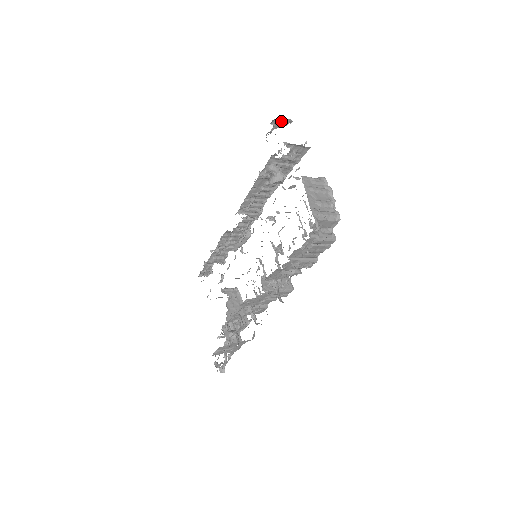
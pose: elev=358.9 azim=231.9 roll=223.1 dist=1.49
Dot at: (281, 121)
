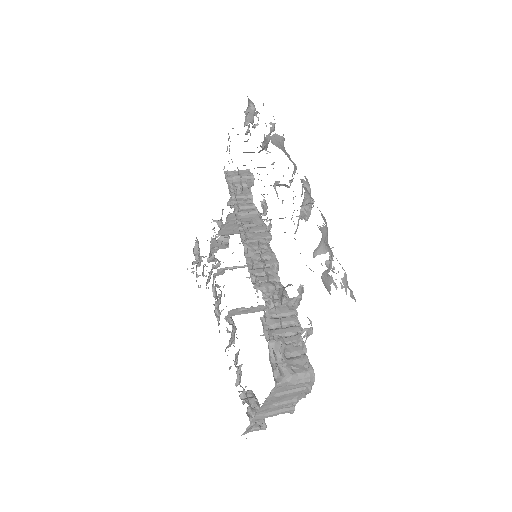
Dot at: occluded
